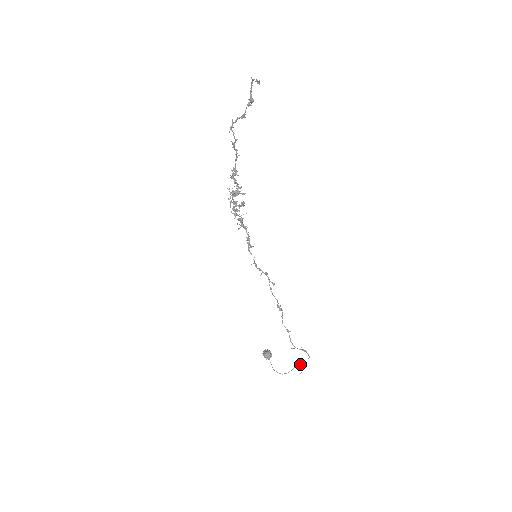
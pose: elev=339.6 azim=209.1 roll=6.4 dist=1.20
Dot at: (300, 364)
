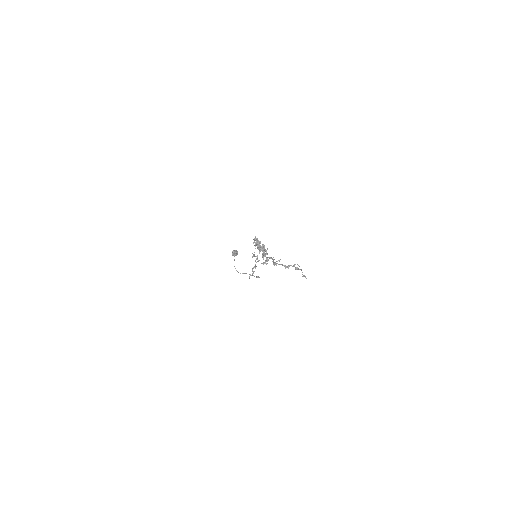
Dot at: occluded
